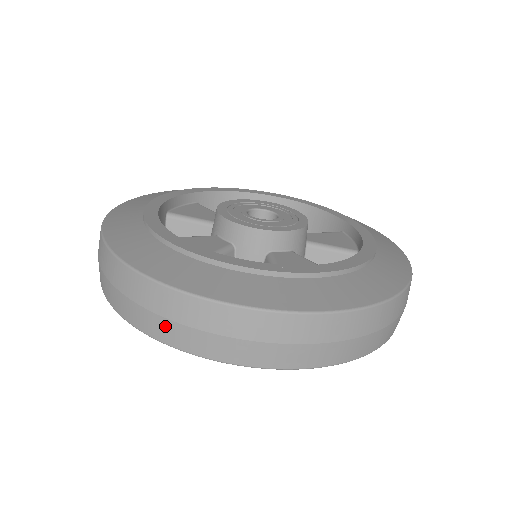
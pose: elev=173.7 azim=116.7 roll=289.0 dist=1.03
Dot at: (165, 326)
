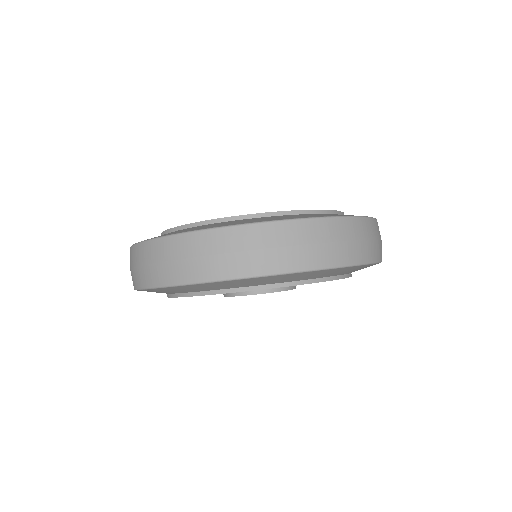
Dot at: (316, 251)
